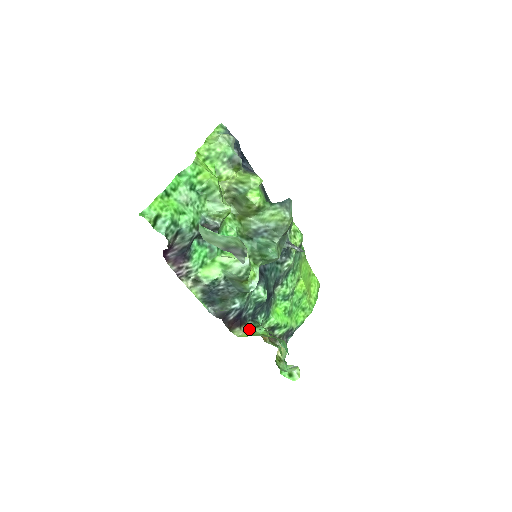
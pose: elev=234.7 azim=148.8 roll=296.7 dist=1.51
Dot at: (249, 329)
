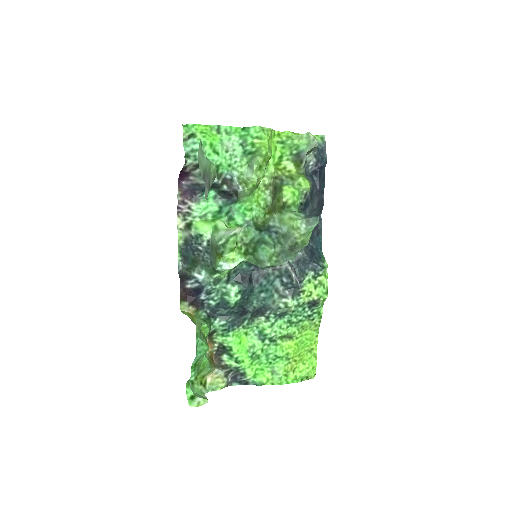
Dot at: occluded
